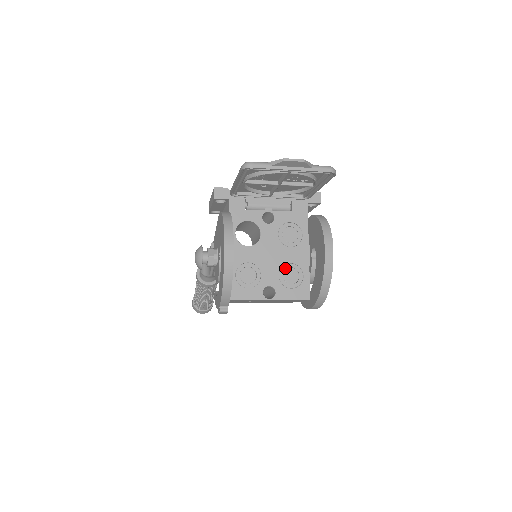
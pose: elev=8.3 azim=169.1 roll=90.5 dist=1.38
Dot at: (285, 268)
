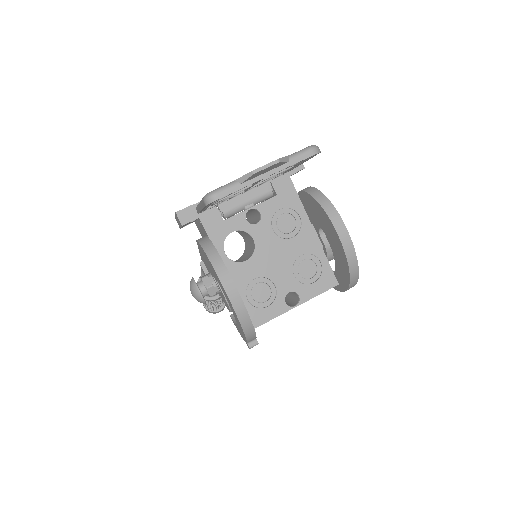
Dot at: (297, 264)
